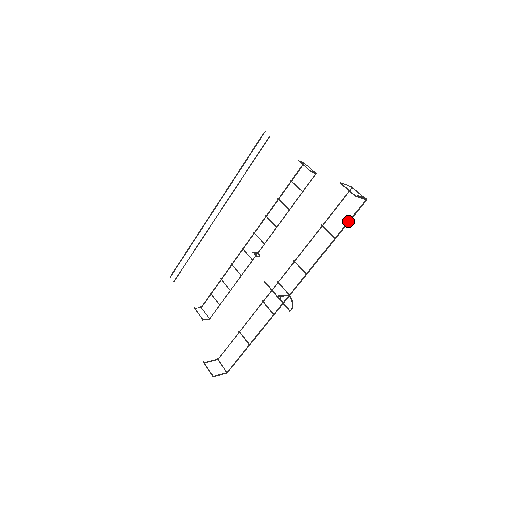
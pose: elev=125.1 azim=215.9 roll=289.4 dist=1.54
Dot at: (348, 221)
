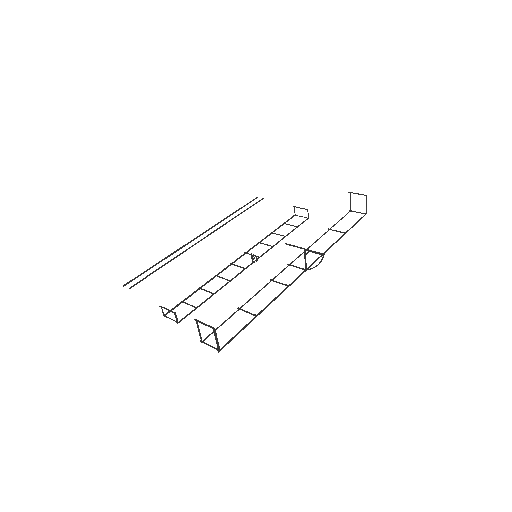
Dot at: (354, 224)
